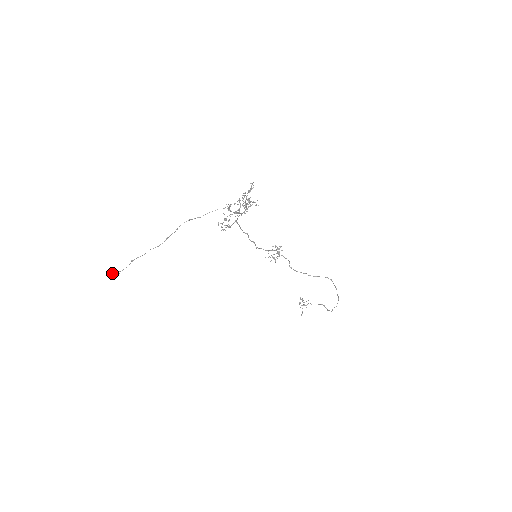
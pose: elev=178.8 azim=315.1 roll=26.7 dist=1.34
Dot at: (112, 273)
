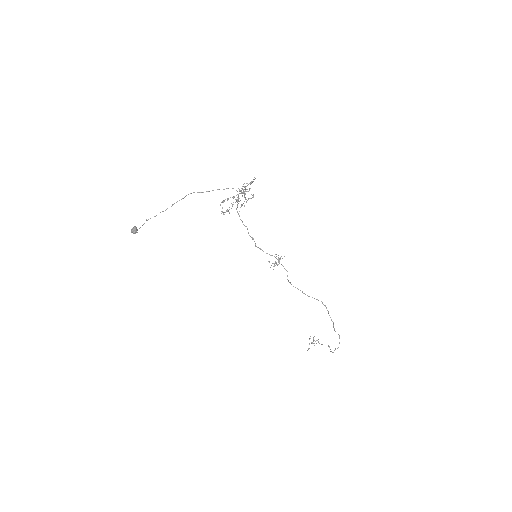
Dot at: (132, 229)
